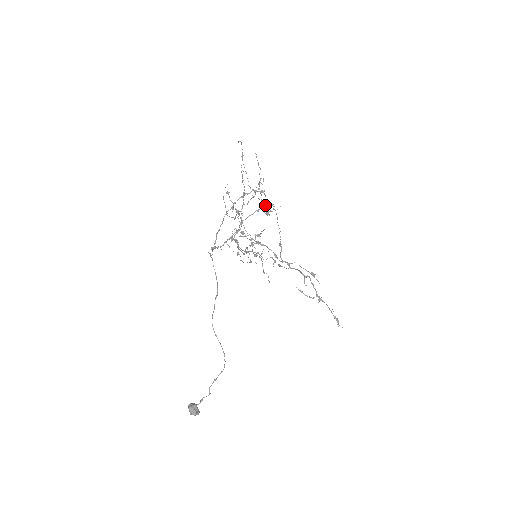
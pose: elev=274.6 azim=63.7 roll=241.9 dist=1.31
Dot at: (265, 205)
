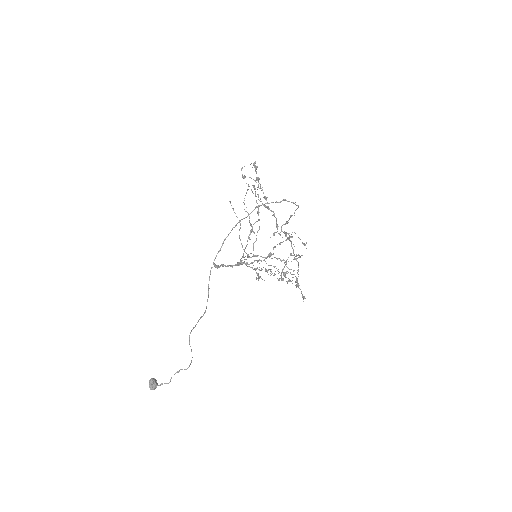
Dot at: occluded
